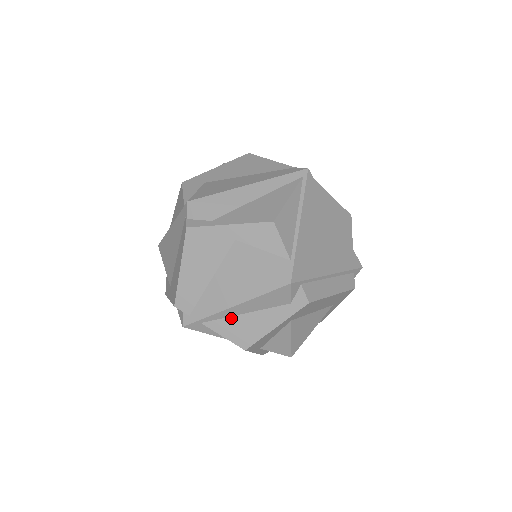
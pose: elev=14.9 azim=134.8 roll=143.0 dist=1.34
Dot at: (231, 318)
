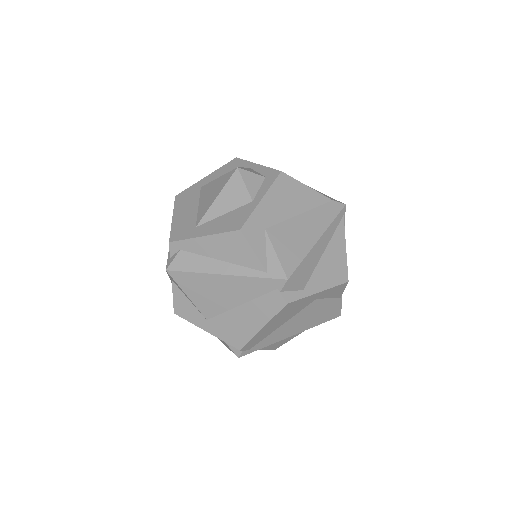
Dot at: occluded
